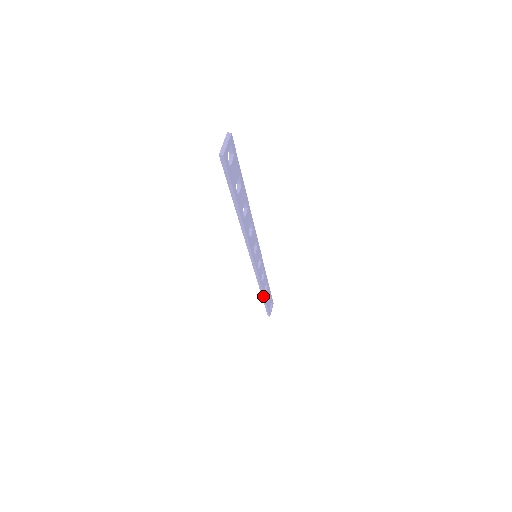
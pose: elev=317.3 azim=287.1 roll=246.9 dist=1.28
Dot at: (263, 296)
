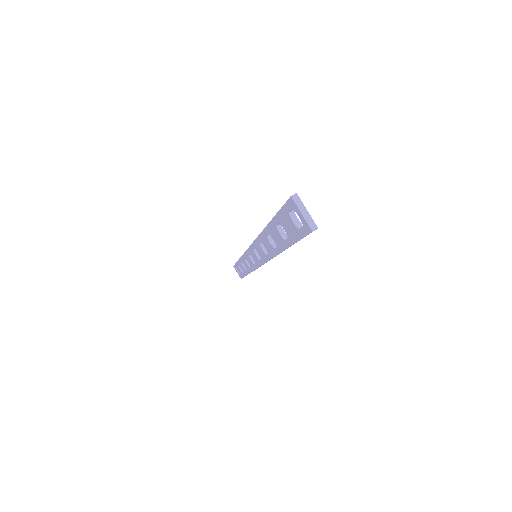
Dot at: occluded
